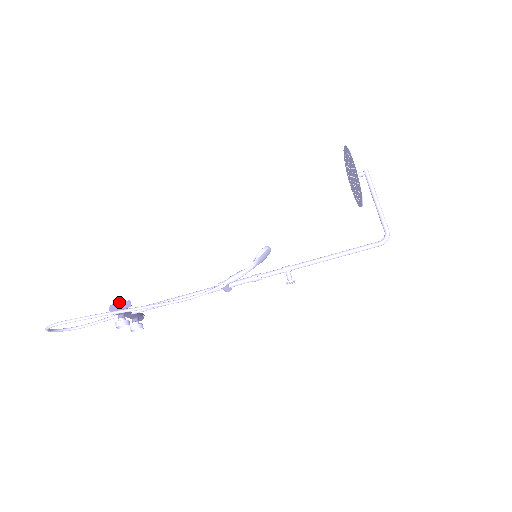
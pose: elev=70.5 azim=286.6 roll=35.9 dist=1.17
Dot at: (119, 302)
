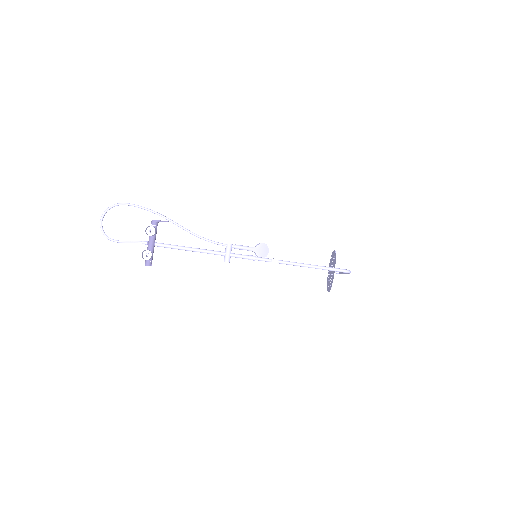
Dot at: occluded
